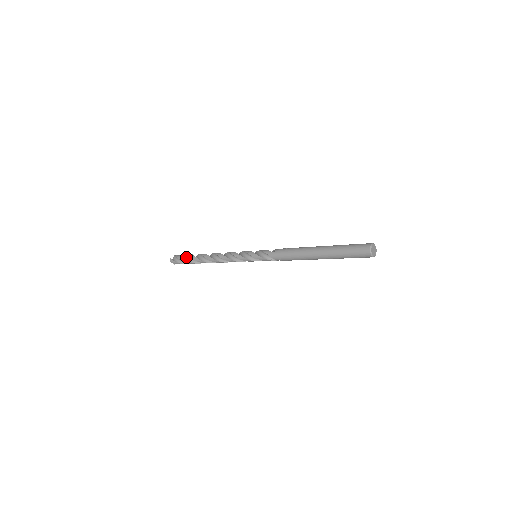
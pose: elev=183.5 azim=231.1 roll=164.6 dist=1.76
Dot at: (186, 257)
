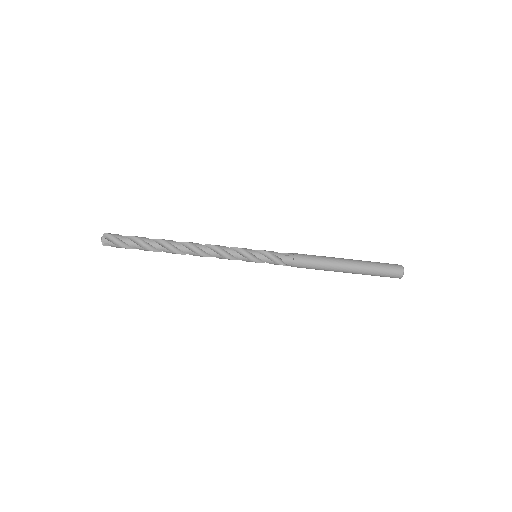
Dot at: (133, 239)
